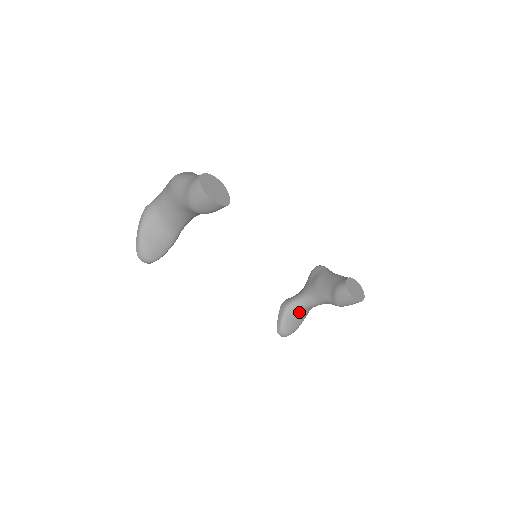
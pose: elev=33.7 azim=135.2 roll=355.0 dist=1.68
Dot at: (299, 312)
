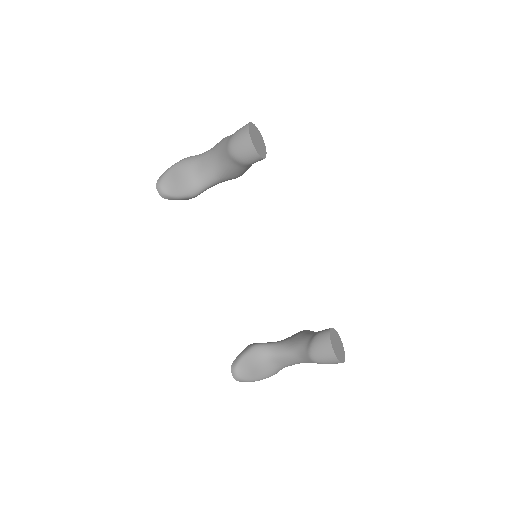
Dot at: (265, 359)
